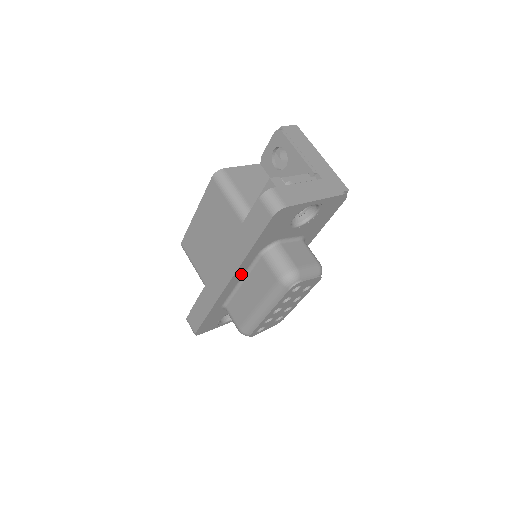
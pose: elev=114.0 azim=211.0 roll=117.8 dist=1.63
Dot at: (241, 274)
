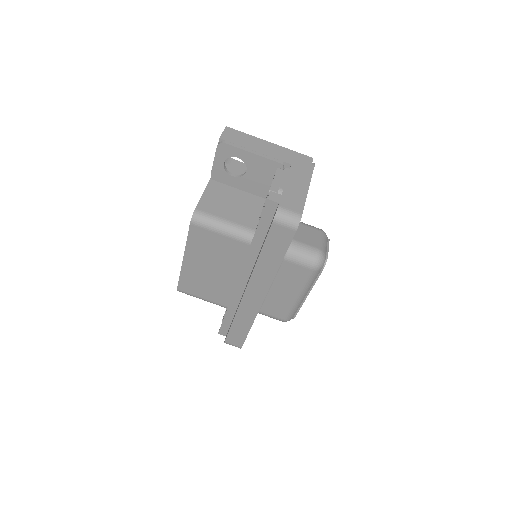
Dot at: occluded
